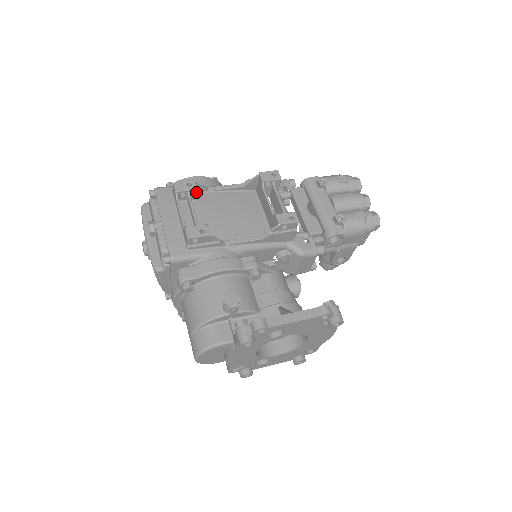
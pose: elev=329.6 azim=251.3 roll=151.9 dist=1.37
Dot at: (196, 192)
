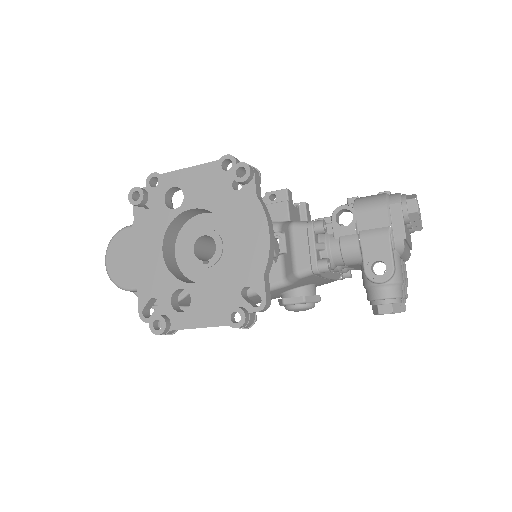
Dot at: occluded
